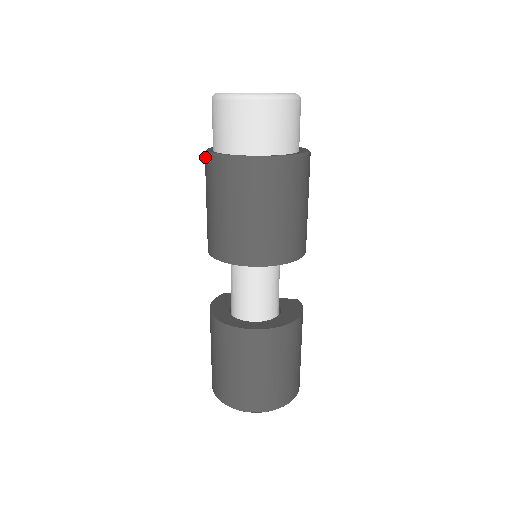
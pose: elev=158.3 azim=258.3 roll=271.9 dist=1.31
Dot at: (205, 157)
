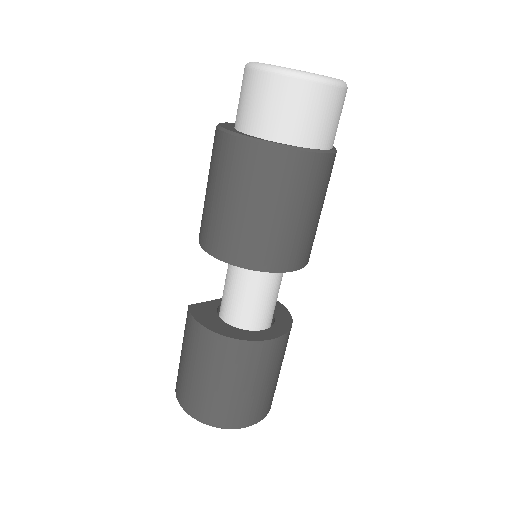
Dot at: (251, 146)
